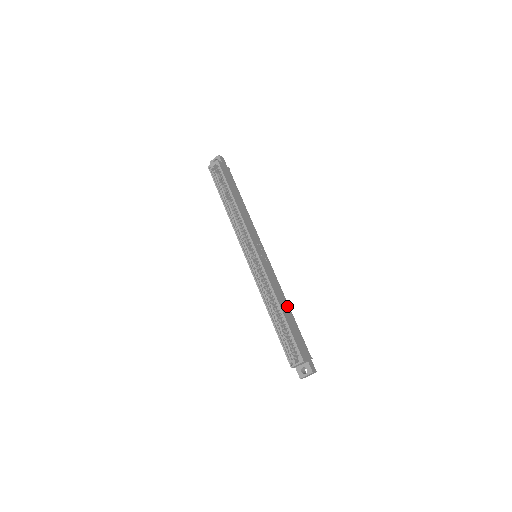
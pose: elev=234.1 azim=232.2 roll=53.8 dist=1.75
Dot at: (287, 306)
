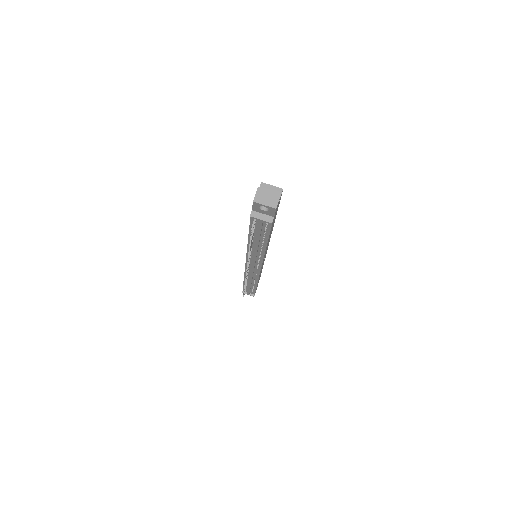
Dot at: occluded
